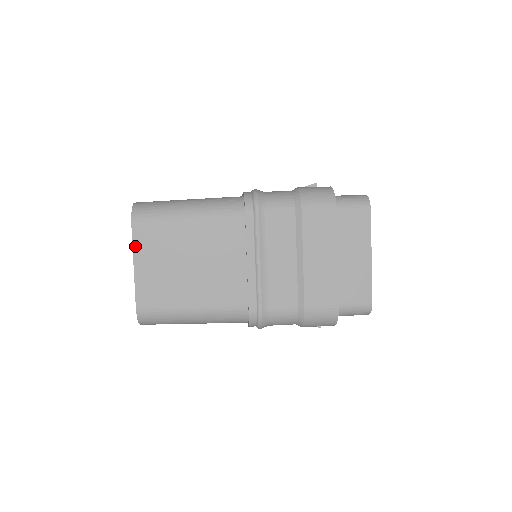
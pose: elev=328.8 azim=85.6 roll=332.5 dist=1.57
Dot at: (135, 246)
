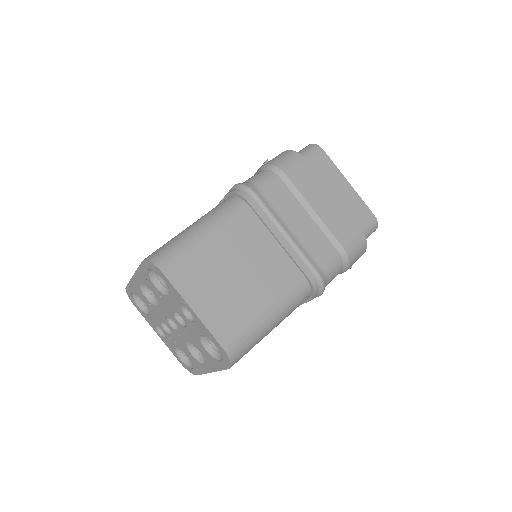
Dot at: (181, 291)
